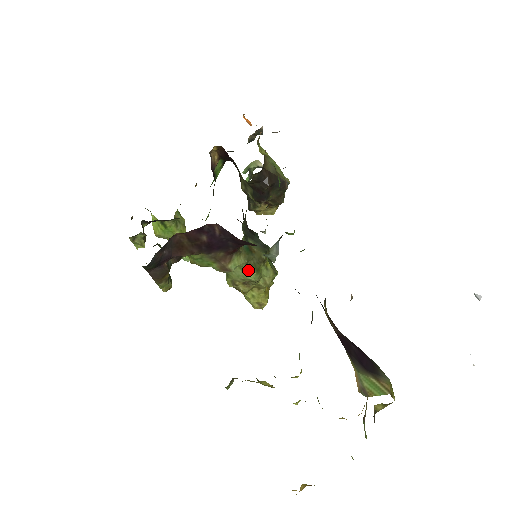
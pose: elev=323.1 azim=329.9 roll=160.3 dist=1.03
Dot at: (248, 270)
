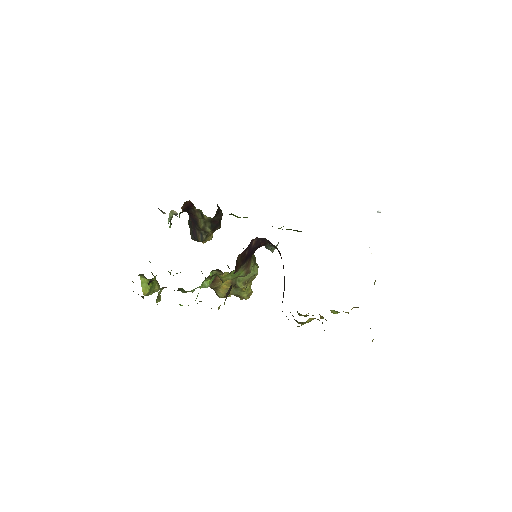
Dot at: (254, 268)
